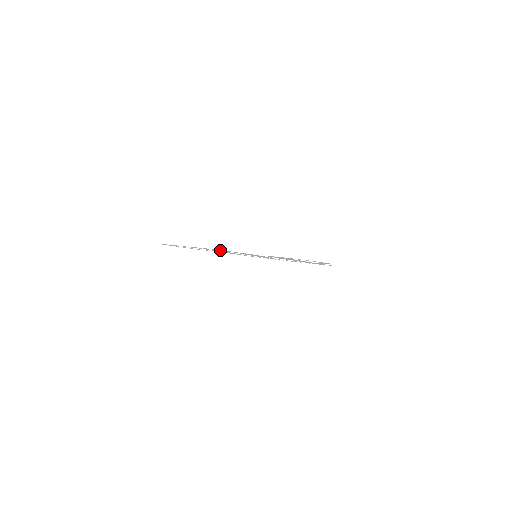
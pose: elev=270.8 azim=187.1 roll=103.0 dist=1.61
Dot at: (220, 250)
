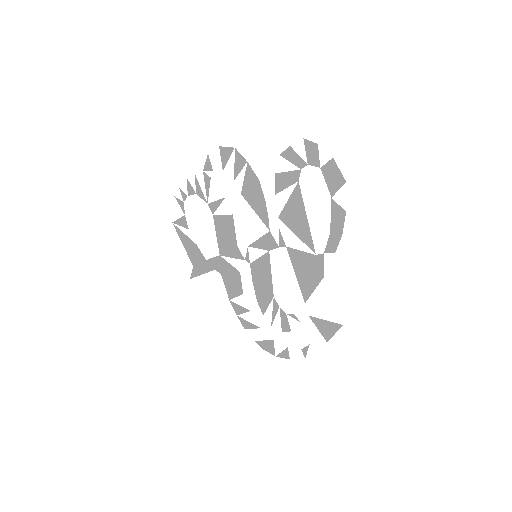
Dot at: (230, 168)
